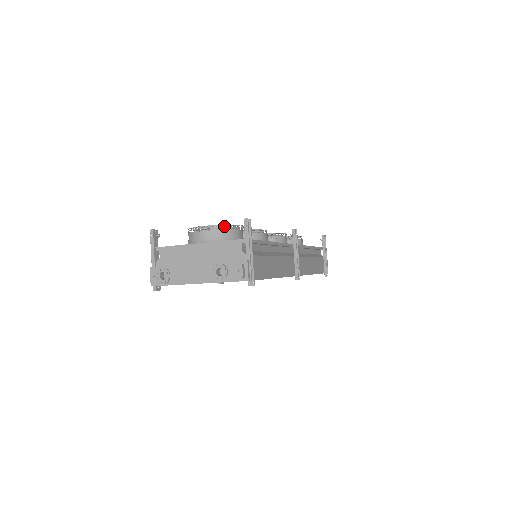
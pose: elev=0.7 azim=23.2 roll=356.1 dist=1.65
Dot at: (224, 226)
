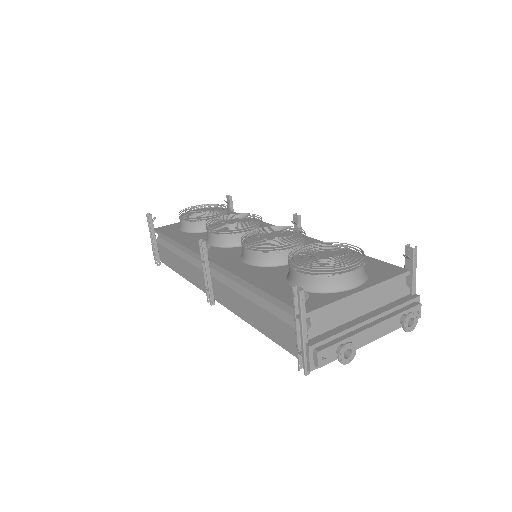
Dot at: (349, 252)
